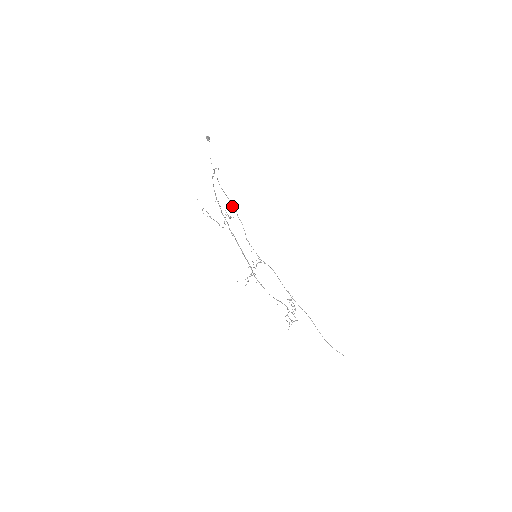
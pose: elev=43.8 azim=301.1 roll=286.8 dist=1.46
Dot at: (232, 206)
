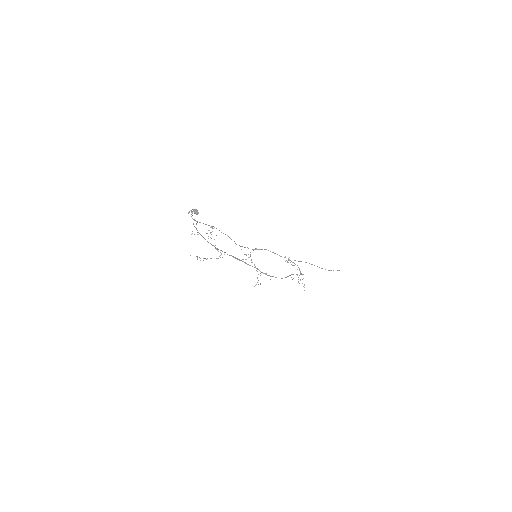
Dot at: (211, 227)
